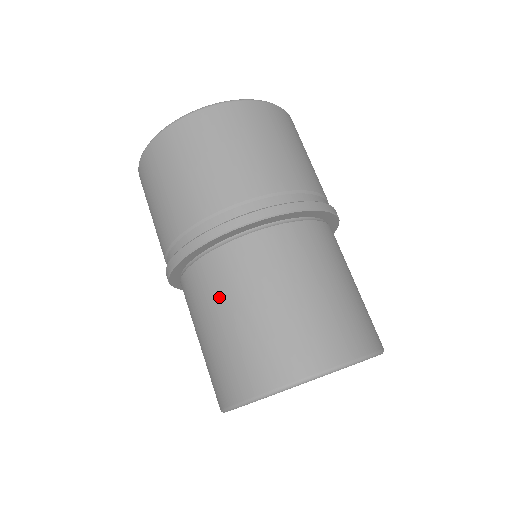
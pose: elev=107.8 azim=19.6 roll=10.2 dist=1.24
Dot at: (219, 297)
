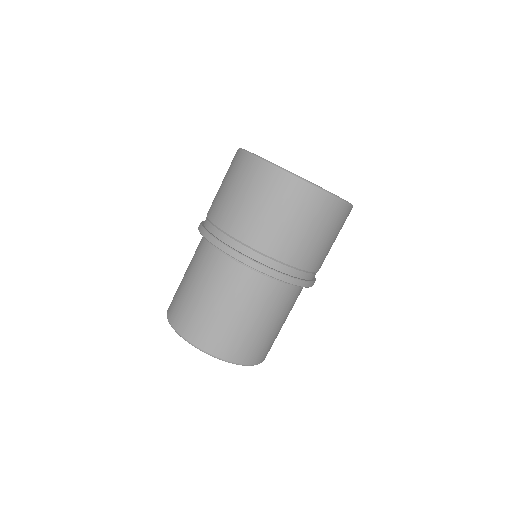
Dot at: (255, 304)
